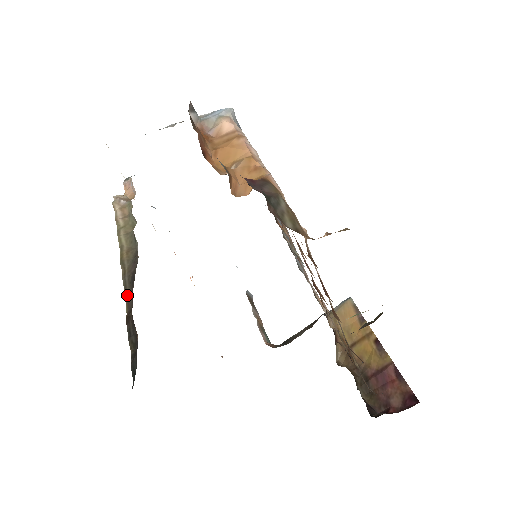
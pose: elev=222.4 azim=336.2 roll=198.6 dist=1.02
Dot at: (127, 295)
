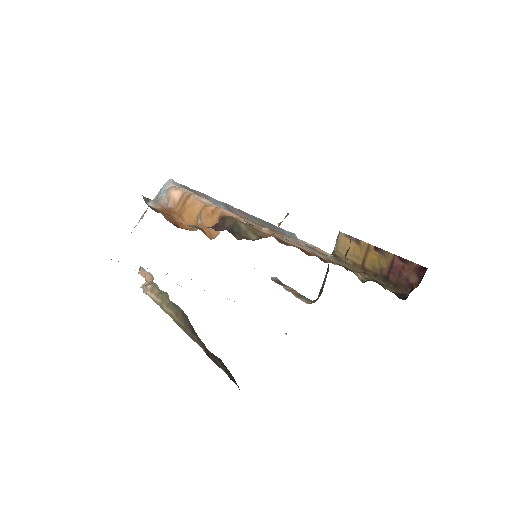
Dot at: (197, 341)
